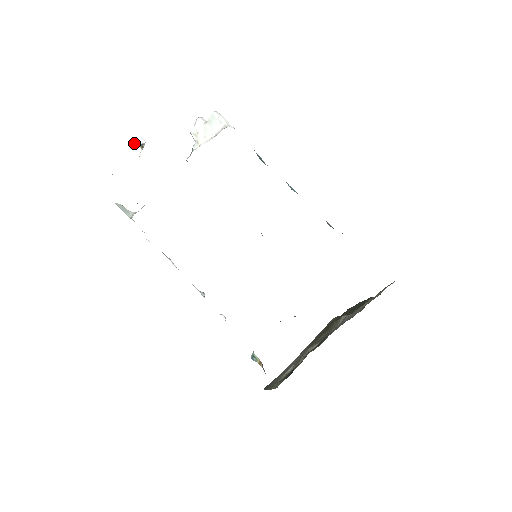
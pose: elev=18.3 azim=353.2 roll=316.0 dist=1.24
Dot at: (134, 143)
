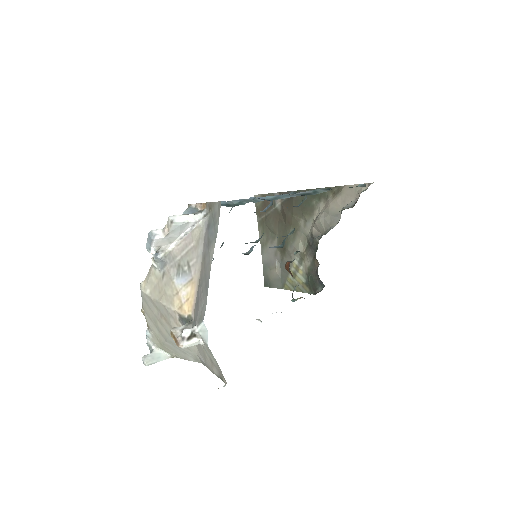
Dot at: (186, 343)
